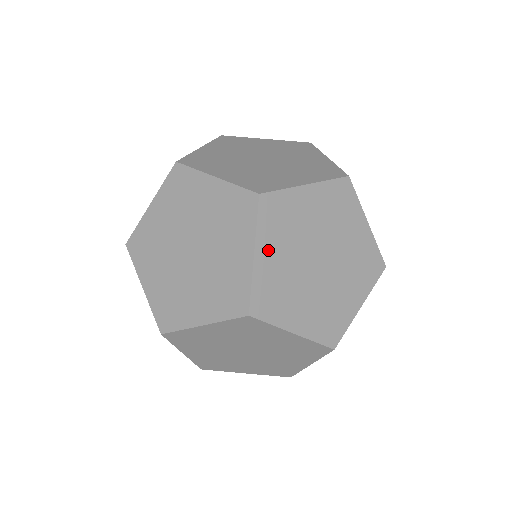
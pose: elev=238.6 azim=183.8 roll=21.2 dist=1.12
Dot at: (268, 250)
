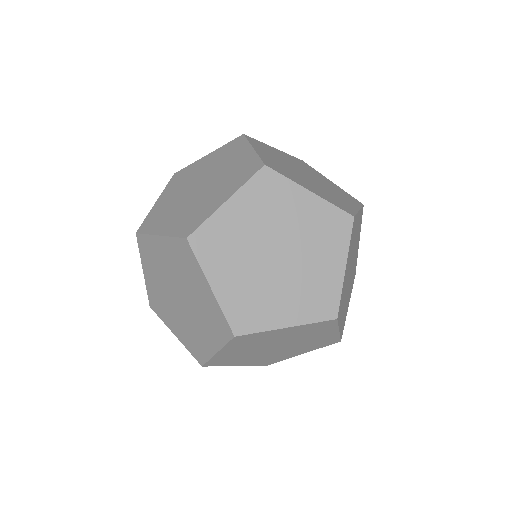
Dot at: (221, 277)
